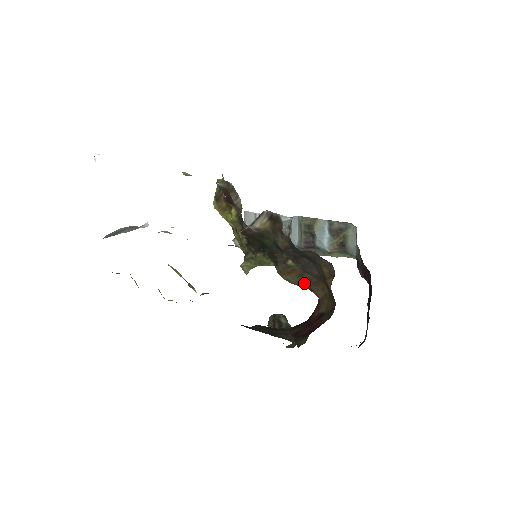
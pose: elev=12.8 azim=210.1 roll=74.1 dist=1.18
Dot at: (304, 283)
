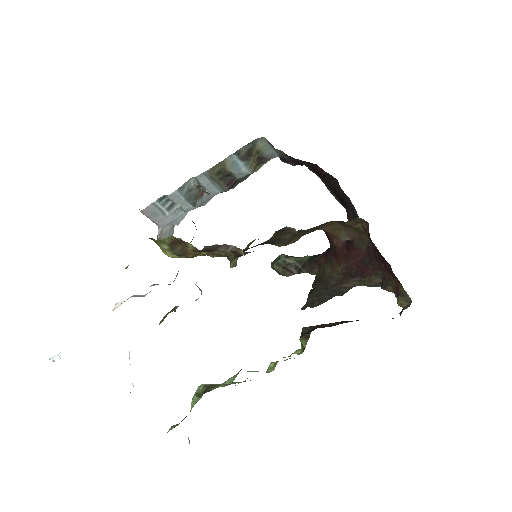
Dot at: (308, 233)
